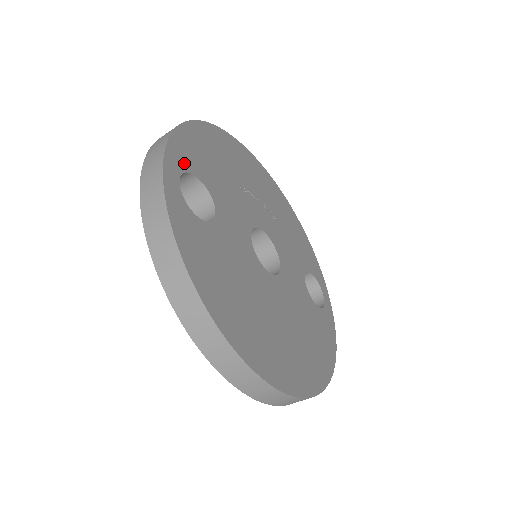
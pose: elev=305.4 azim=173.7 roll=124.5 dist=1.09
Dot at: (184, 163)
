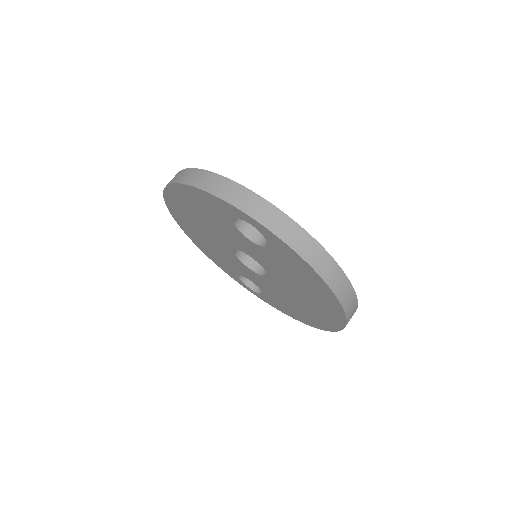
Dot at: occluded
